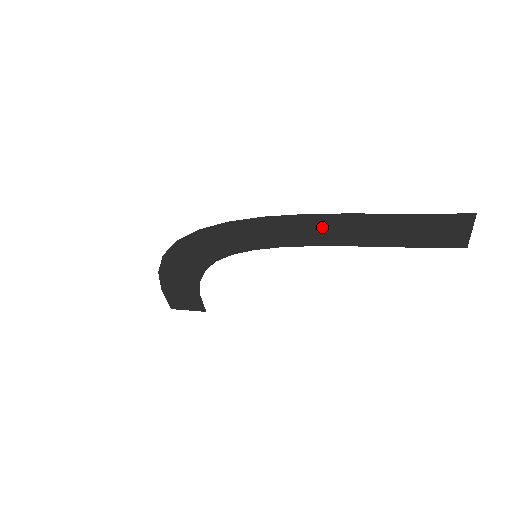
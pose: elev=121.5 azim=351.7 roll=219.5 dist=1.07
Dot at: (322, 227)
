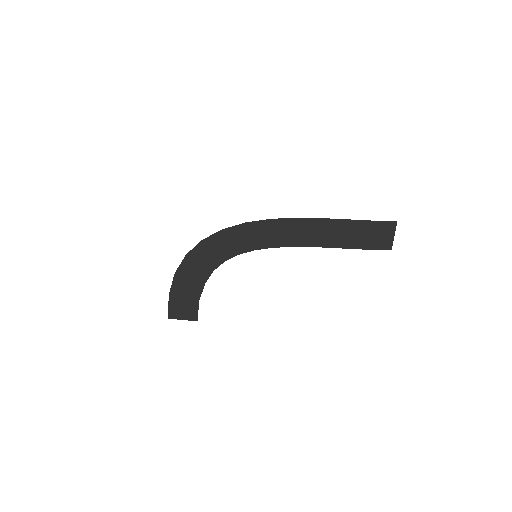
Dot at: (307, 229)
